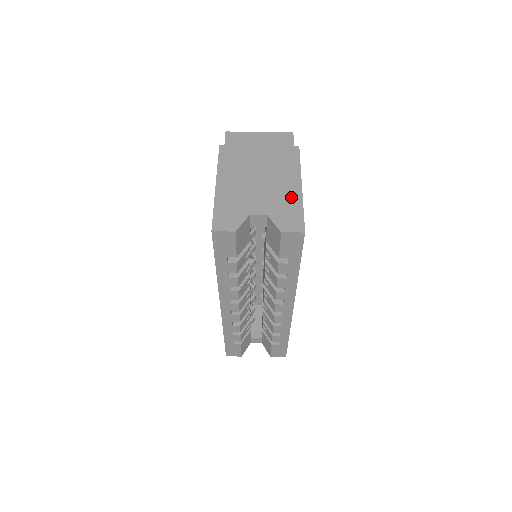
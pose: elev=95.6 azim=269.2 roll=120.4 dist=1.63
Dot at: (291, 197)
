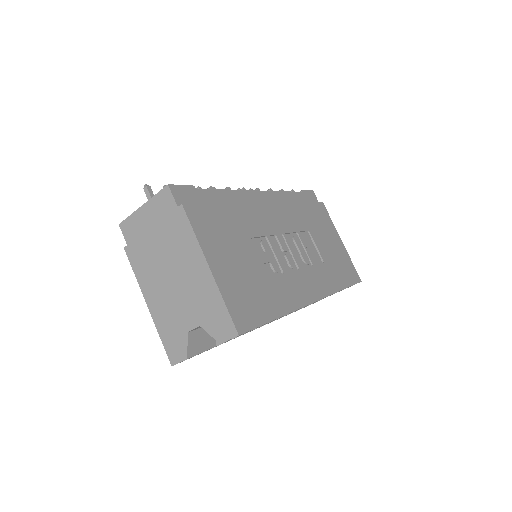
Dot at: (208, 291)
